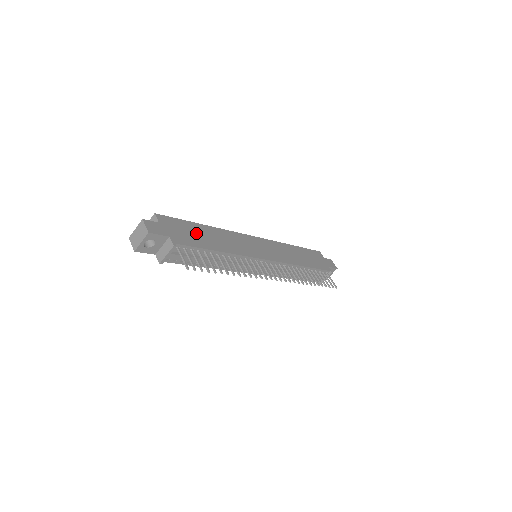
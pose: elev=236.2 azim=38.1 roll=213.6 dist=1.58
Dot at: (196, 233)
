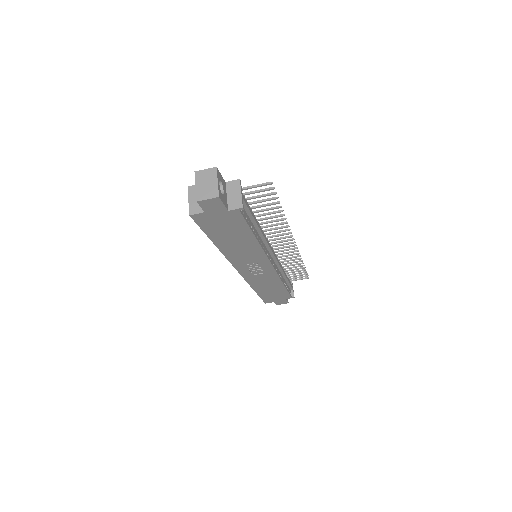
Dot at: occluded
